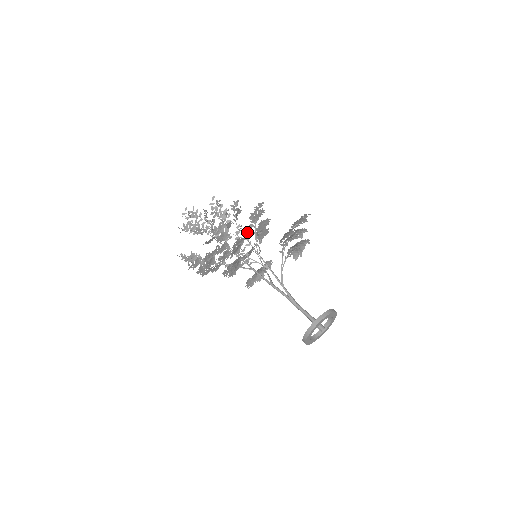
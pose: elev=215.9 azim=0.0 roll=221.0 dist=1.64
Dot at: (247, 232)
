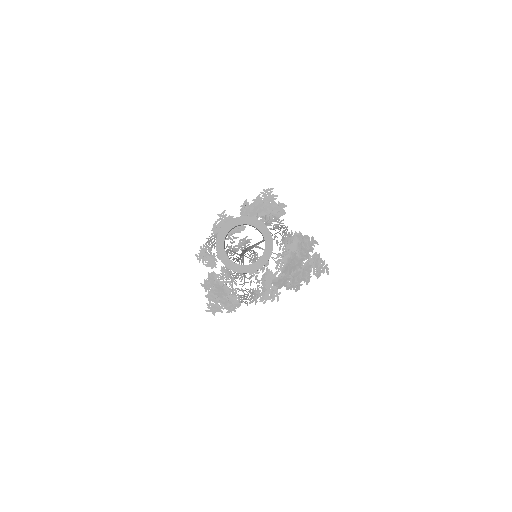
Dot at: (253, 290)
